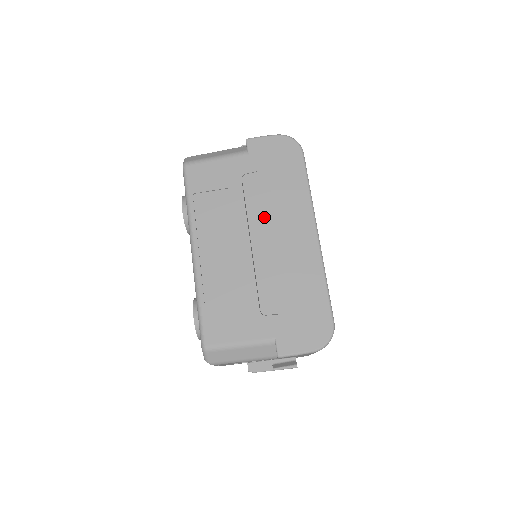
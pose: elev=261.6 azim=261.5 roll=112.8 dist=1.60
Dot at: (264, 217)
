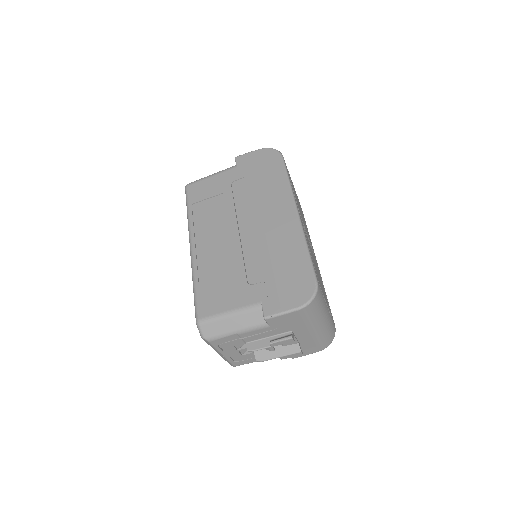
Dot at: (250, 208)
